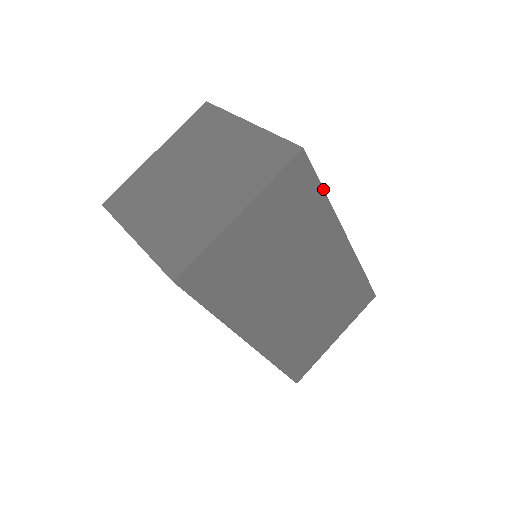
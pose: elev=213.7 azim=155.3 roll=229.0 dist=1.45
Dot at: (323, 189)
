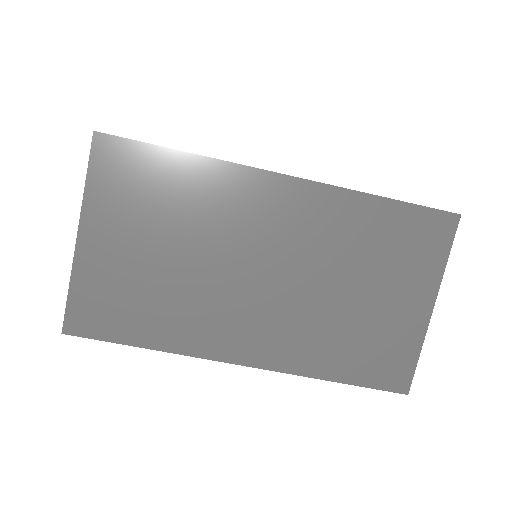
Dot at: (171, 149)
